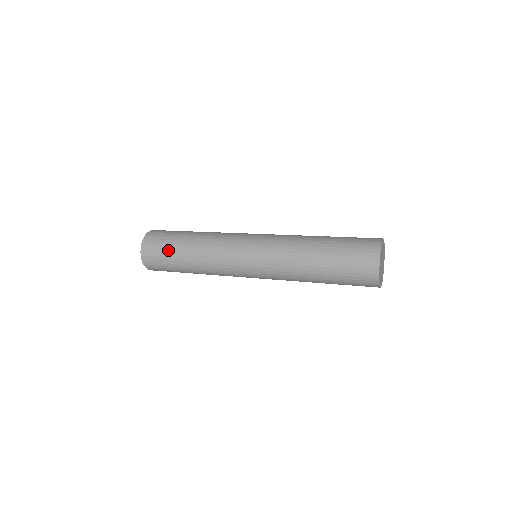
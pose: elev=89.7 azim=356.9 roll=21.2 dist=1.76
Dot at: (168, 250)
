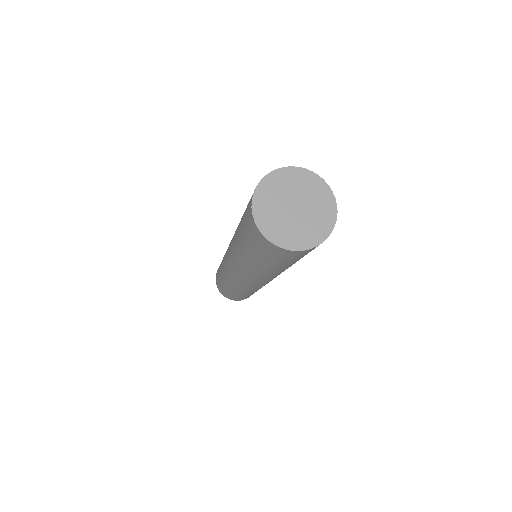
Dot at: (221, 286)
